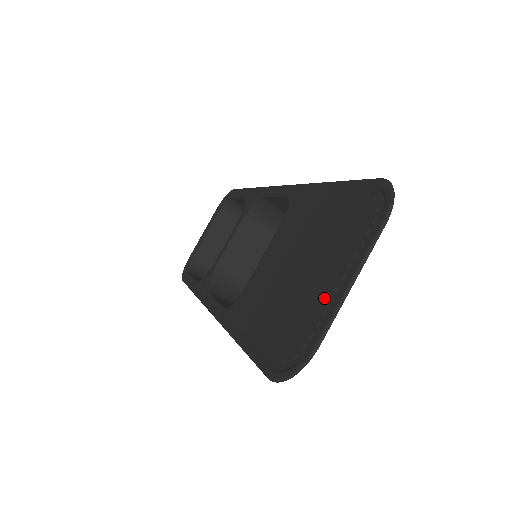
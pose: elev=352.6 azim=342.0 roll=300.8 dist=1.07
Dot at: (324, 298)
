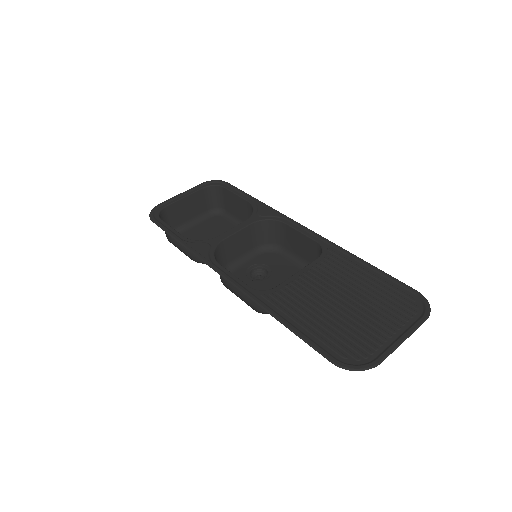
Dot at: (381, 337)
